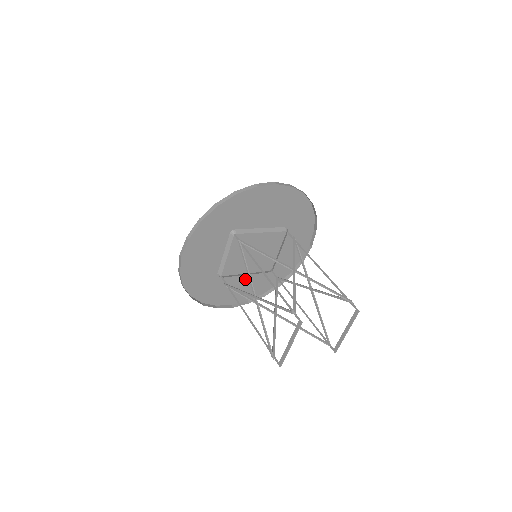
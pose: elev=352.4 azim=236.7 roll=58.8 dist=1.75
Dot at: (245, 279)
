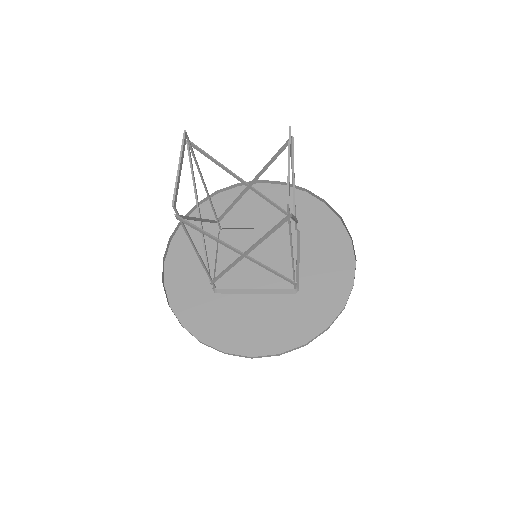
Dot at: (263, 311)
